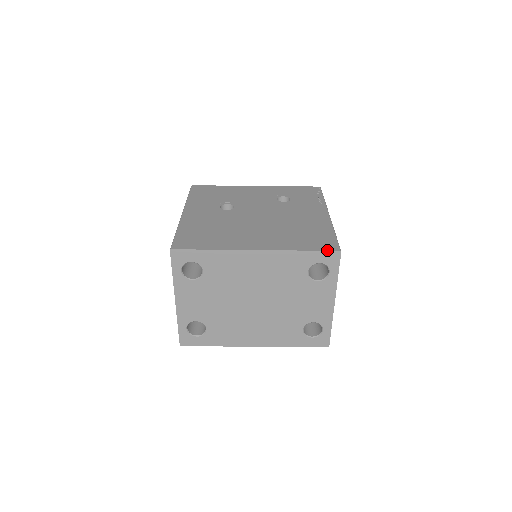
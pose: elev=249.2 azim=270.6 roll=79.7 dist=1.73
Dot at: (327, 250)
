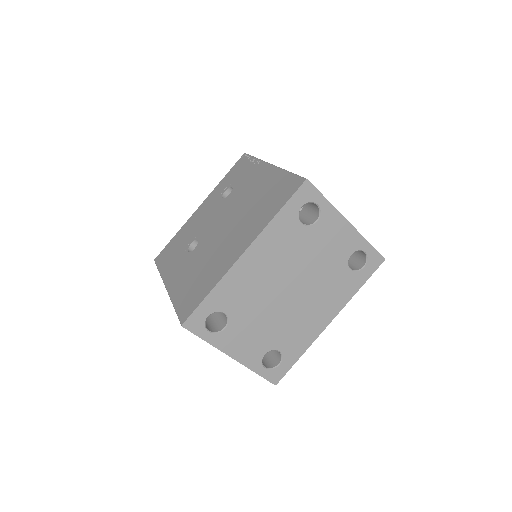
Dot at: (295, 191)
